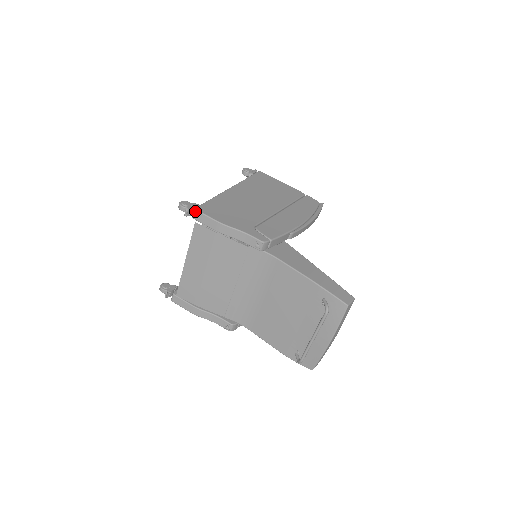
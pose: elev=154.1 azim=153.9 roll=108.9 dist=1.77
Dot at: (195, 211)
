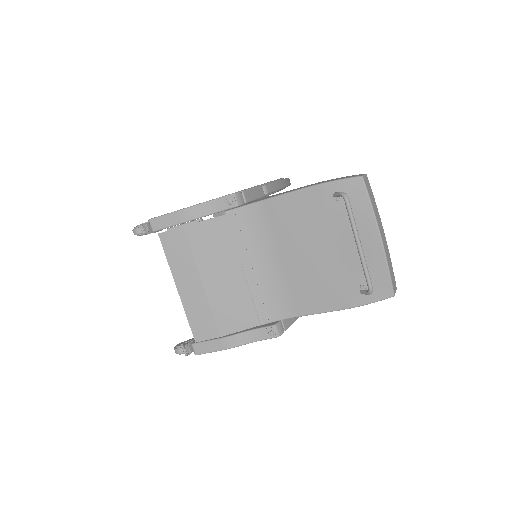
Dot at: (150, 221)
